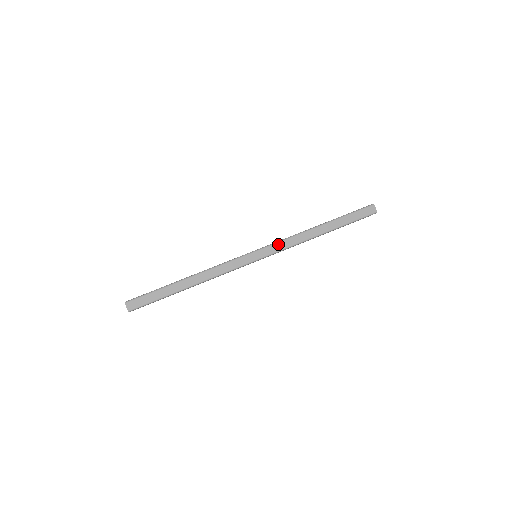
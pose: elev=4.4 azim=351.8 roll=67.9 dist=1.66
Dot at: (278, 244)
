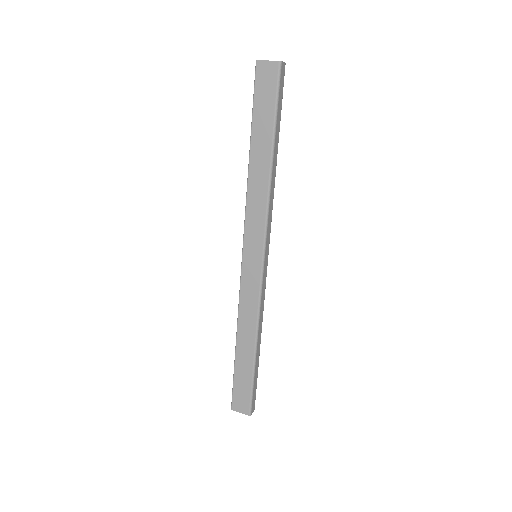
Dot at: (268, 228)
